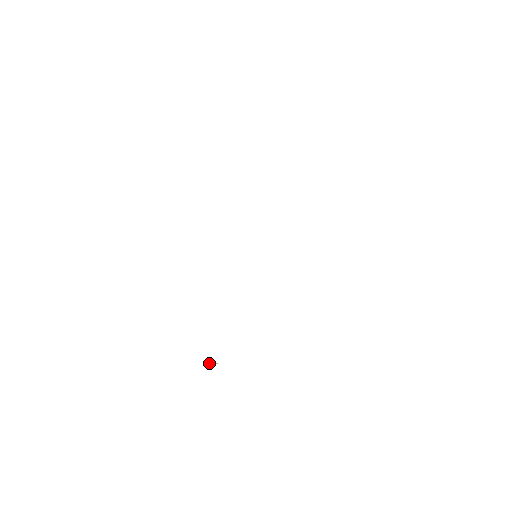
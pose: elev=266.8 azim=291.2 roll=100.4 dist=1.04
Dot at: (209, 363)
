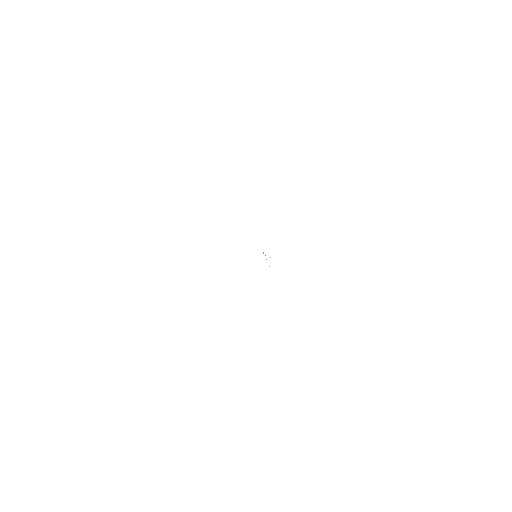
Dot at: (265, 255)
